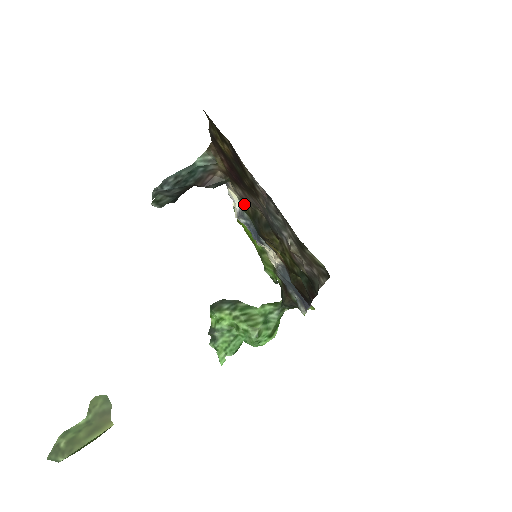
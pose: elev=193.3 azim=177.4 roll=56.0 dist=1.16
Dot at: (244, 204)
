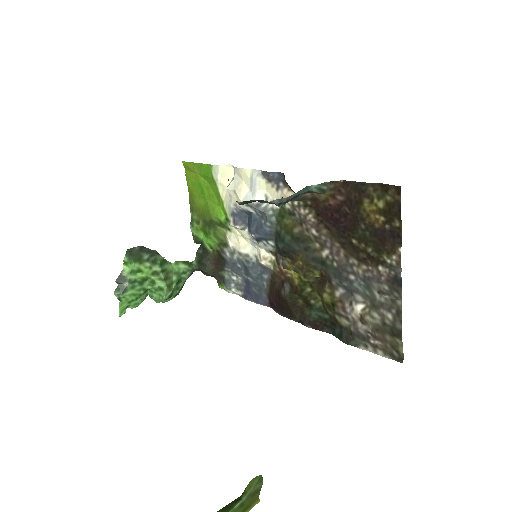
Dot at: (288, 216)
